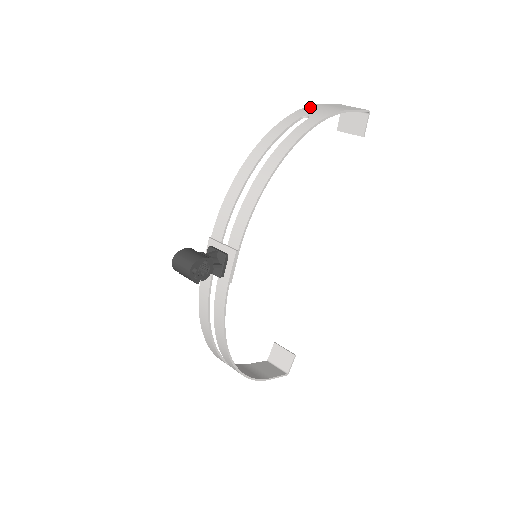
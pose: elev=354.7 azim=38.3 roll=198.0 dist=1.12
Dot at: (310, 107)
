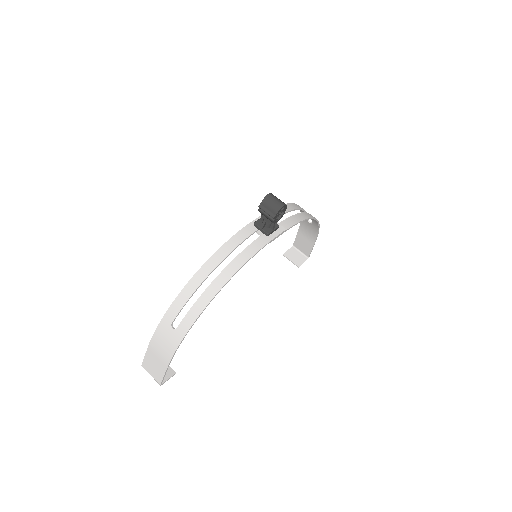
Dot at: (303, 223)
